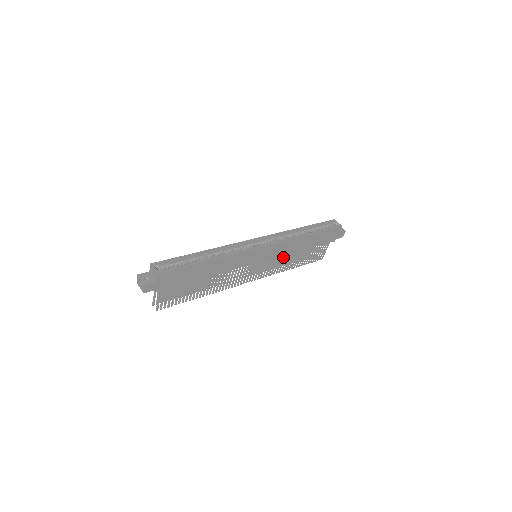
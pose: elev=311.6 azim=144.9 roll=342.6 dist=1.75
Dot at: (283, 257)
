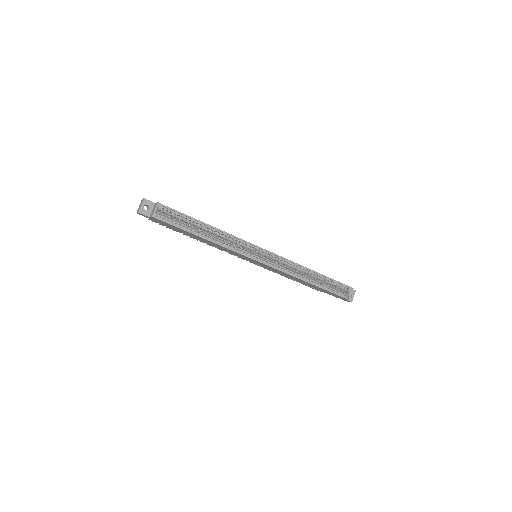
Dot at: occluded
